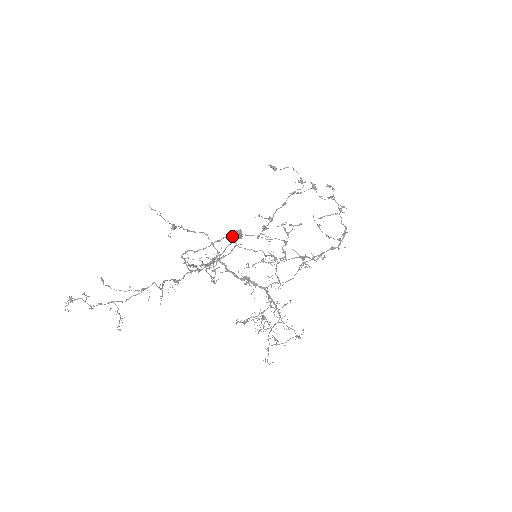
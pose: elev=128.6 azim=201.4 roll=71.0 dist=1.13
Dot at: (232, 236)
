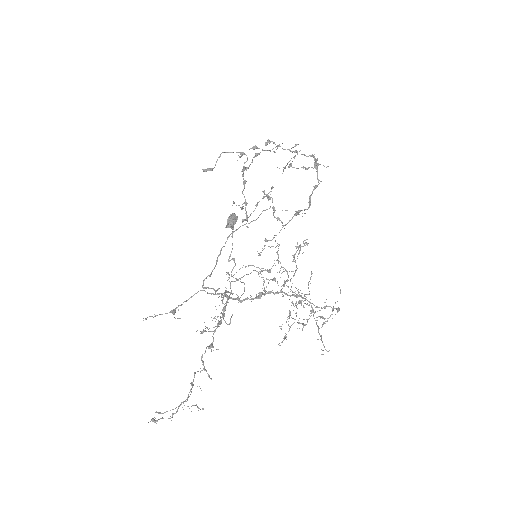
Dot at: (228, 226)
